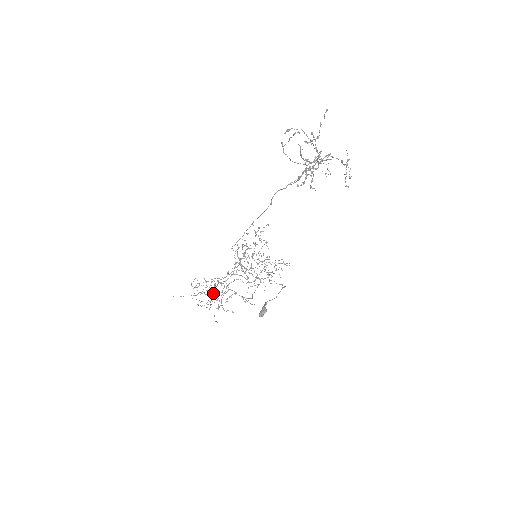
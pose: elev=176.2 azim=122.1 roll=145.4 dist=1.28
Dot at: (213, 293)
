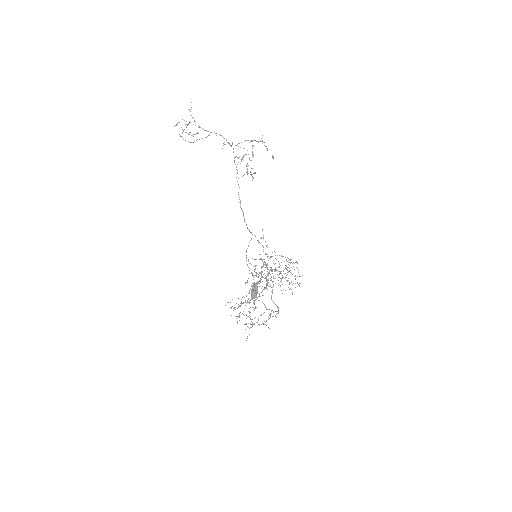
Dot at: occluded
